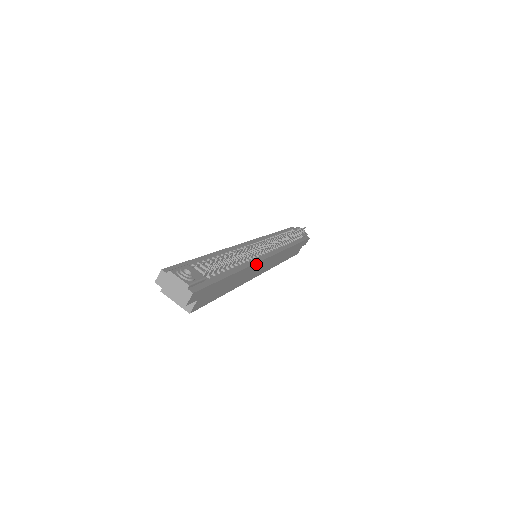
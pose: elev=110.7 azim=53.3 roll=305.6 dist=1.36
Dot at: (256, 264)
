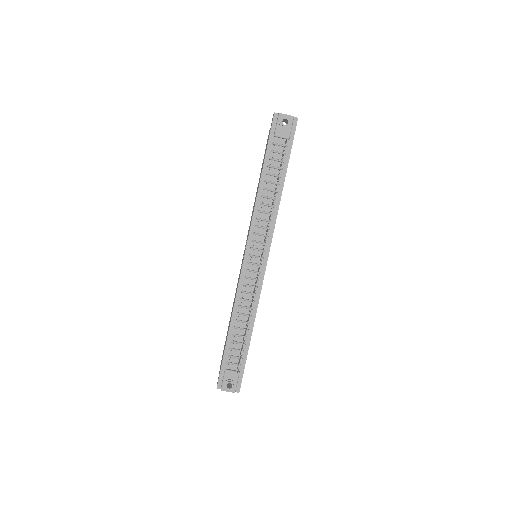
Dot at: (260, 292)
